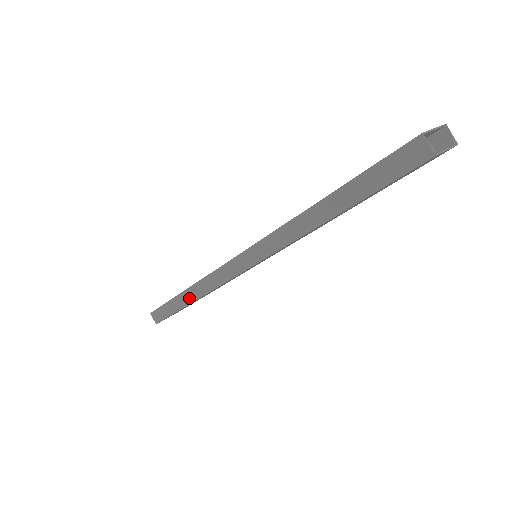
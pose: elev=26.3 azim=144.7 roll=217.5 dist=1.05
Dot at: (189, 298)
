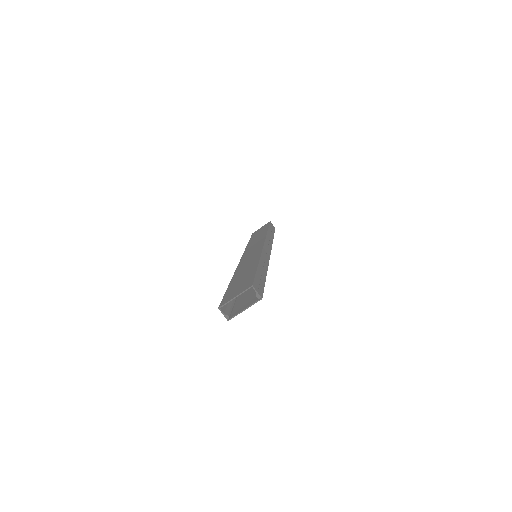
Dot at: occluded
